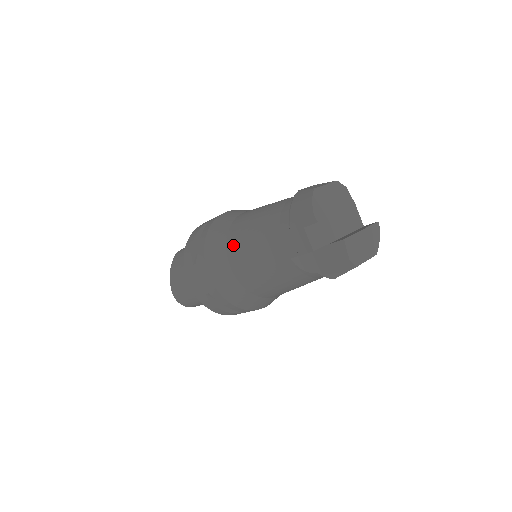
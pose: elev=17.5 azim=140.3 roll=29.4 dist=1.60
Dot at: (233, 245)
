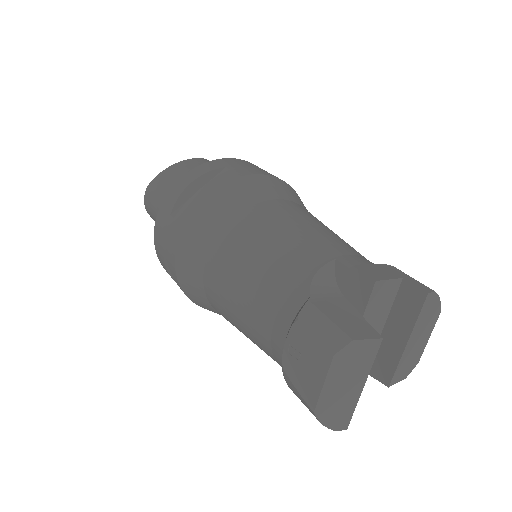
Dot at: occluded
